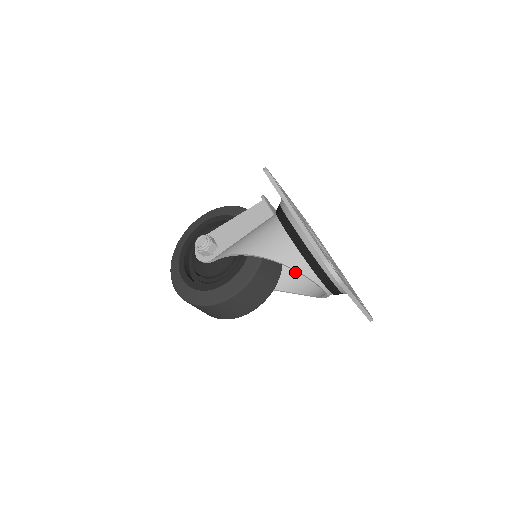
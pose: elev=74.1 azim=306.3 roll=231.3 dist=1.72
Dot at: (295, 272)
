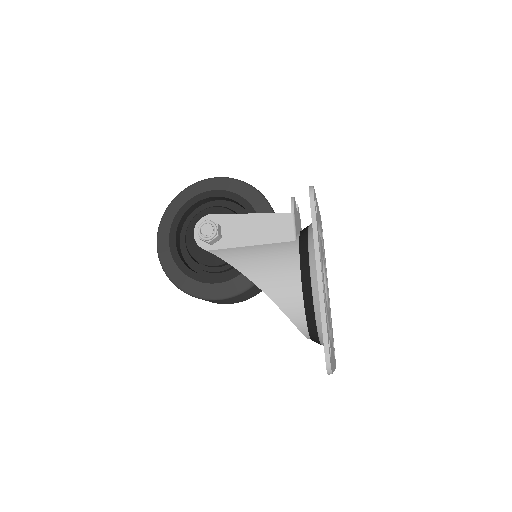
Dot at: occluded
